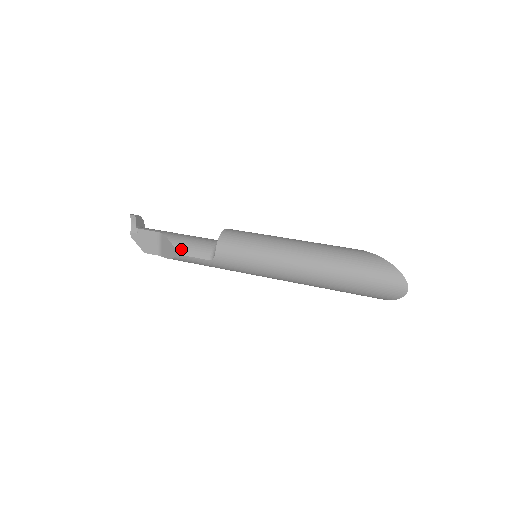
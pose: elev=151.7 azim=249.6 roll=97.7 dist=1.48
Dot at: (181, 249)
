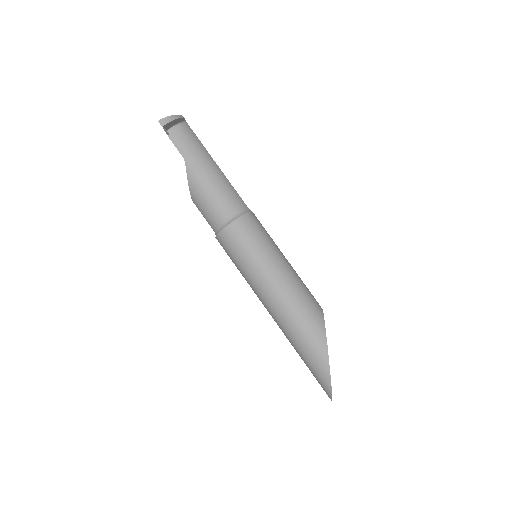
Dot at: (195, 201)
